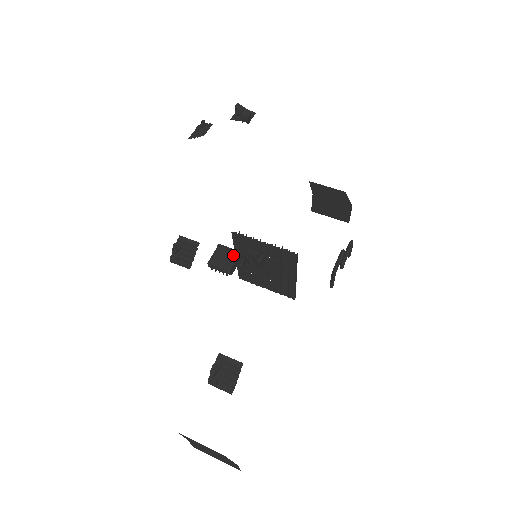
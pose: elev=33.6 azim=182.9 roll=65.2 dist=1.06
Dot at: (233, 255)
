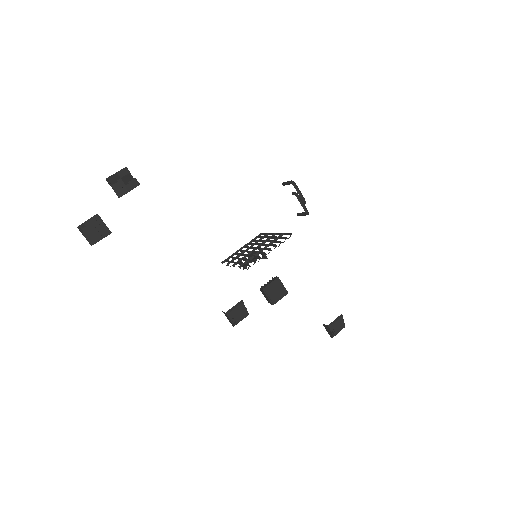
Dot at: (278, 284)
